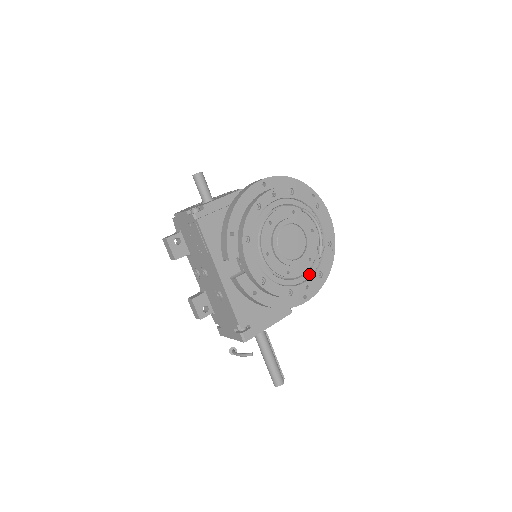
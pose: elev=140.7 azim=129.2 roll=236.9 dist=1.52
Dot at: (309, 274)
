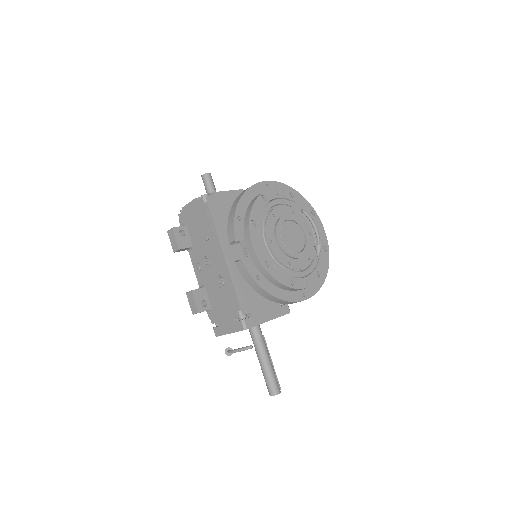
Dot at: (308, 271)
